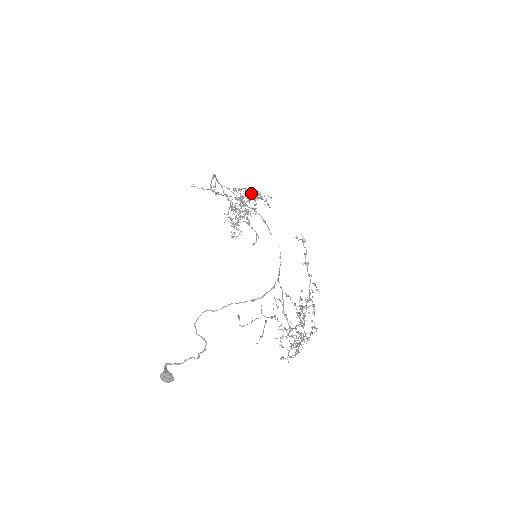
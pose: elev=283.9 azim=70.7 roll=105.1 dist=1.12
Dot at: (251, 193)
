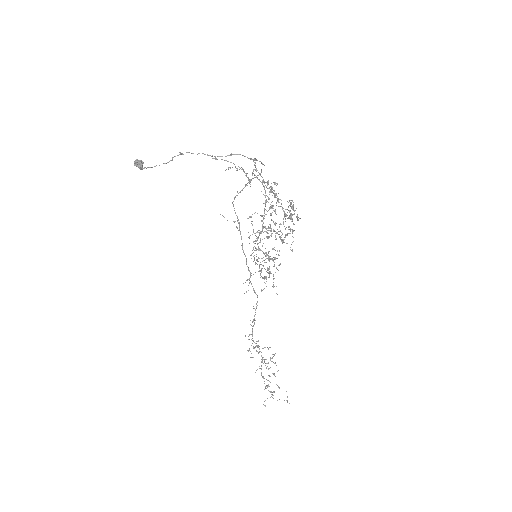
Dot at: (263, 227)
